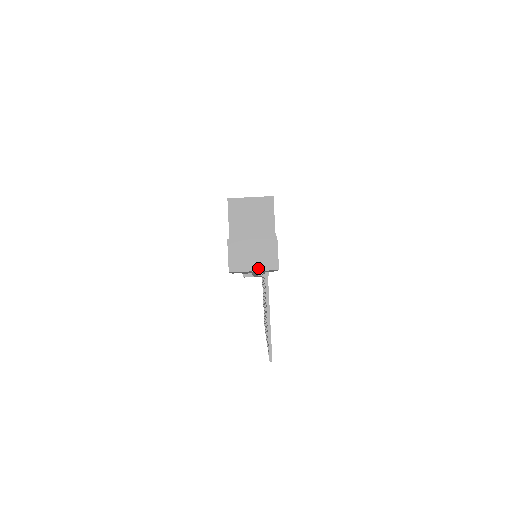
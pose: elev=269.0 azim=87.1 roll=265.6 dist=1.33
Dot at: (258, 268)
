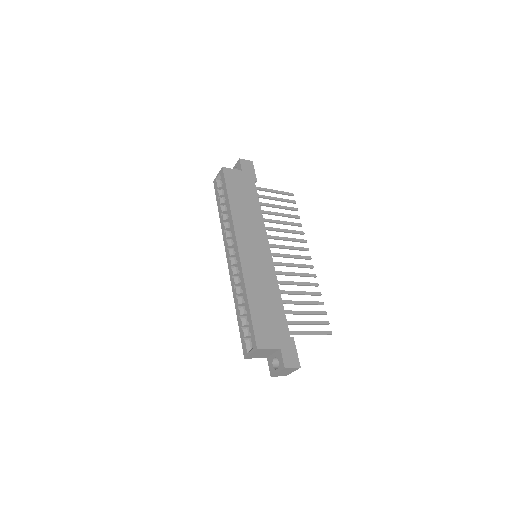
Dot at: (293, 371)
